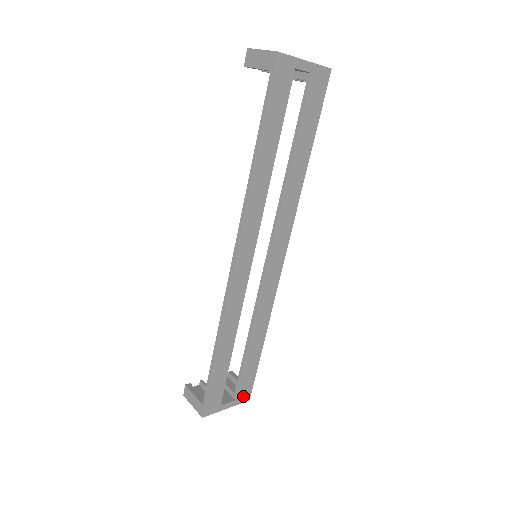
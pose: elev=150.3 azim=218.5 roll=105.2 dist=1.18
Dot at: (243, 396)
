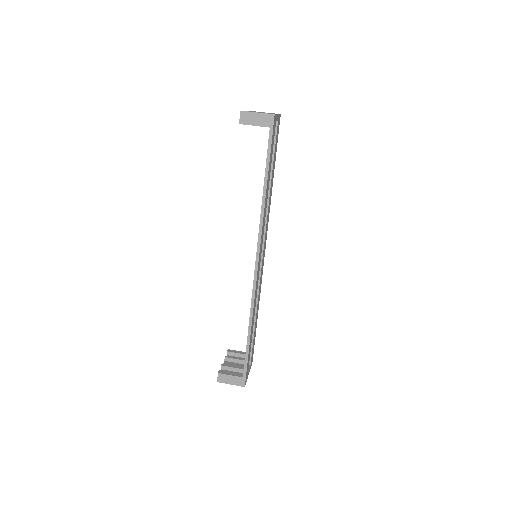
Dot at: occluded
